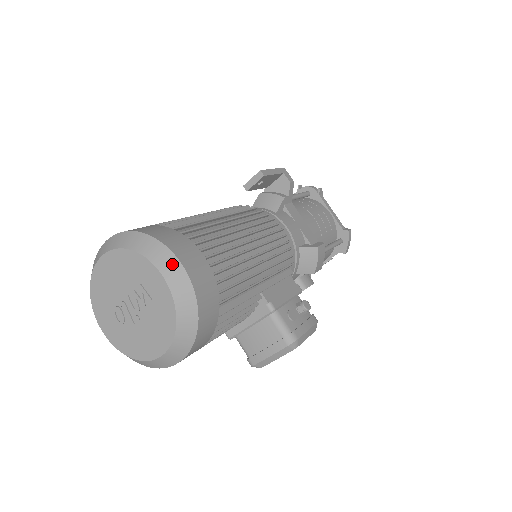
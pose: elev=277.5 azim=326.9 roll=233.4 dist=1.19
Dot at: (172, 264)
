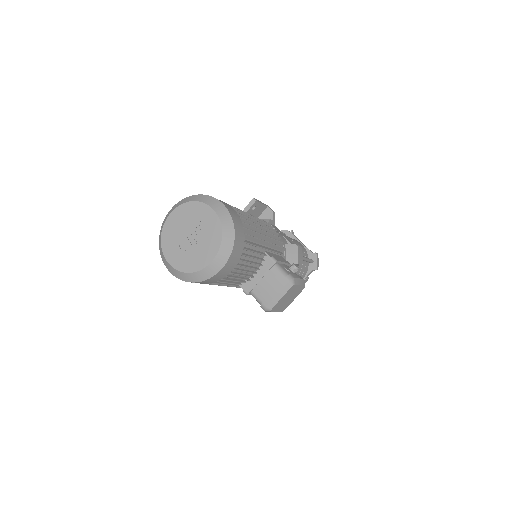
Dot at: (217, 203)
